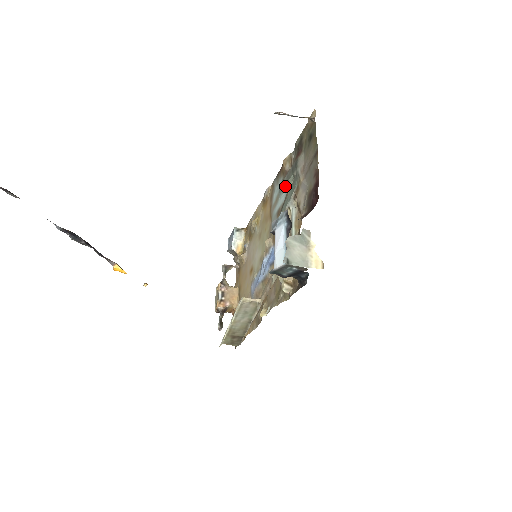
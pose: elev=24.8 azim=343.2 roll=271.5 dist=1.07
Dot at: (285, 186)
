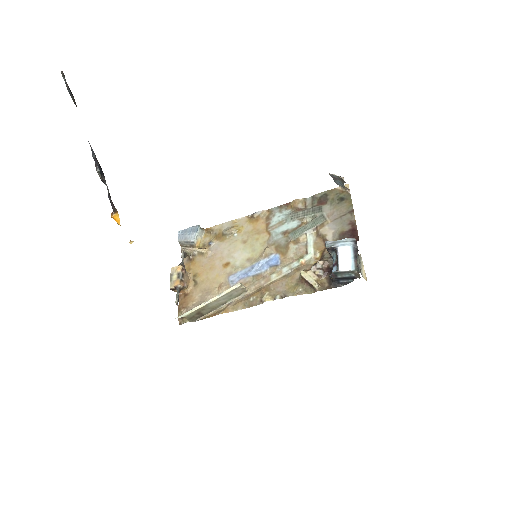
Dot at: (300, 218)
